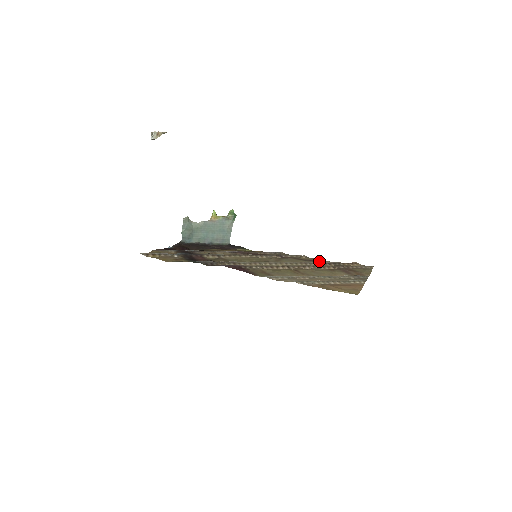
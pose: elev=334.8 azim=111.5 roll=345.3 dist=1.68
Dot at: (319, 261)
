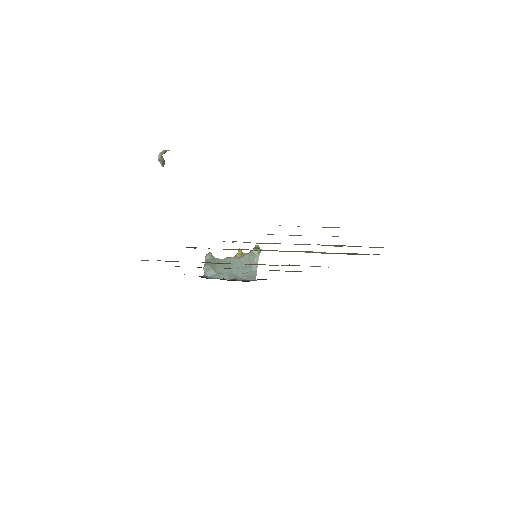
Dot at: occluded
